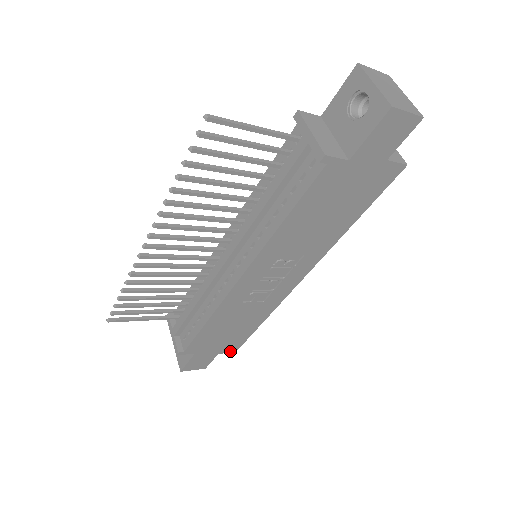
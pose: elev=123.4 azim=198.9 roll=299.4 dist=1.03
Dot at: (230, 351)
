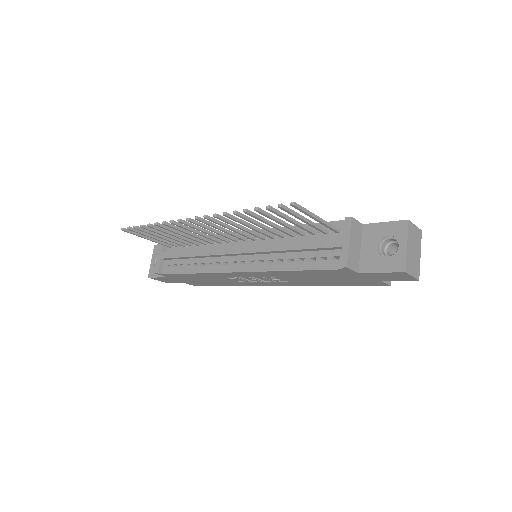
Dot at: (192, 284)
